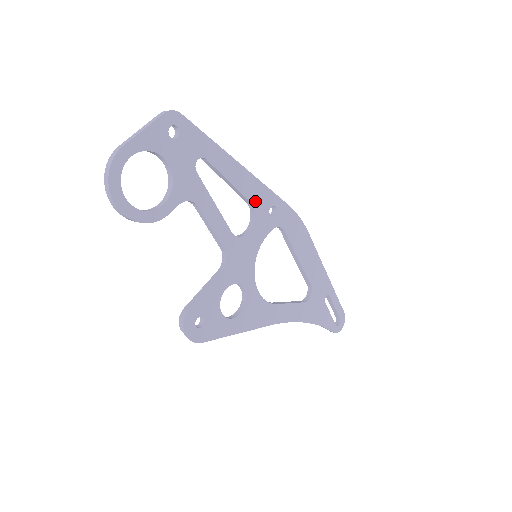
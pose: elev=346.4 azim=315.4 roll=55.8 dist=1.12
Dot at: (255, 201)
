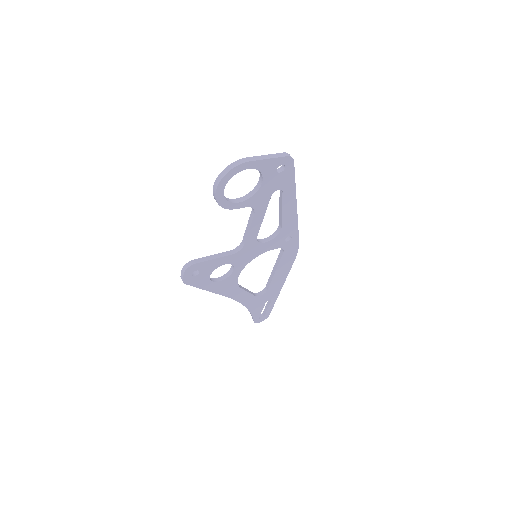
Dot at: (285, 228)
